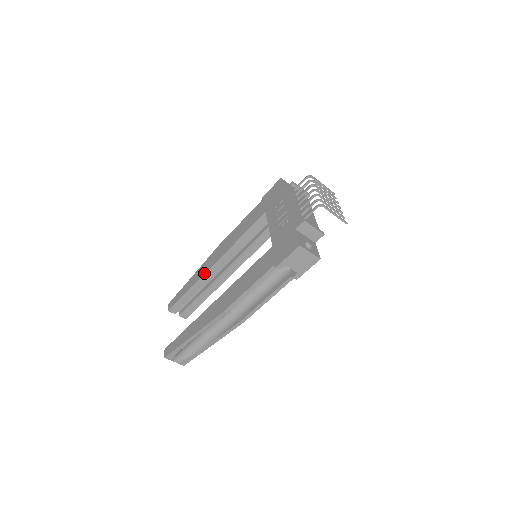
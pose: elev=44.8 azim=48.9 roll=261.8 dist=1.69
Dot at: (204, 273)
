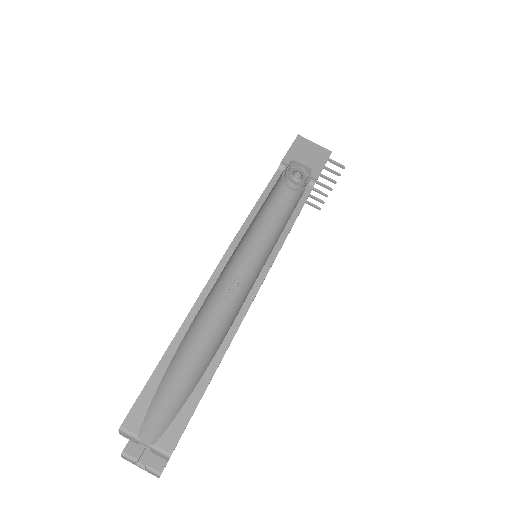
Dot at: occluded
